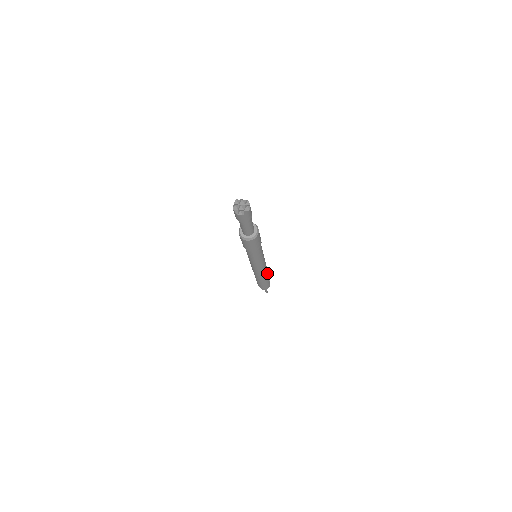
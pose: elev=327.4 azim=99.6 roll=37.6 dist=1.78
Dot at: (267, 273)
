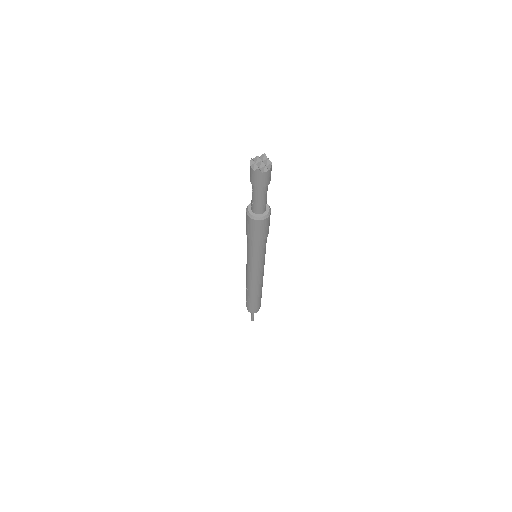
Dot at: occluded
